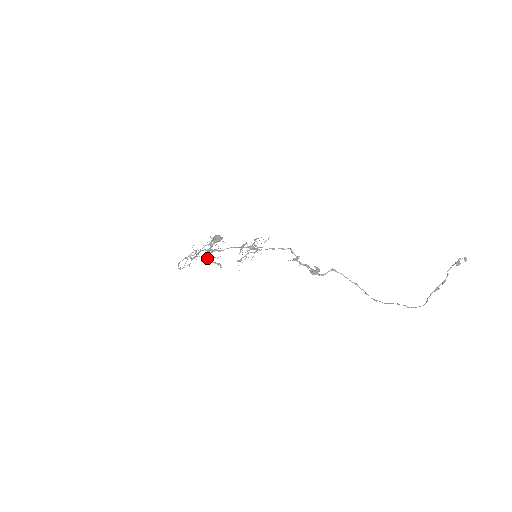
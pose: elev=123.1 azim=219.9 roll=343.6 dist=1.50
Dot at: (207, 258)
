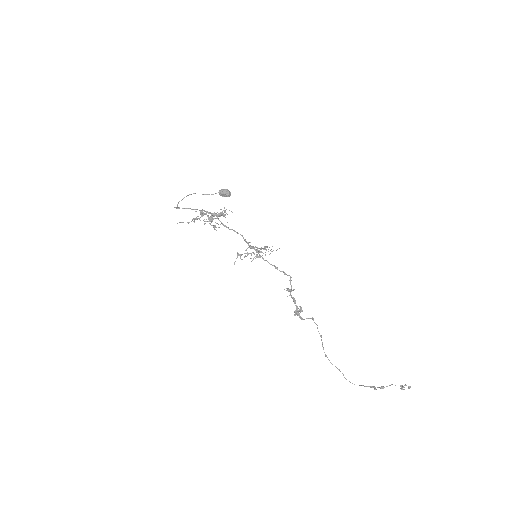
Dot at: (208, 219)
